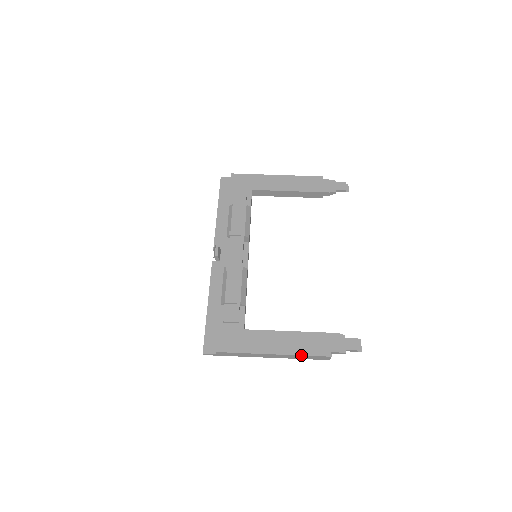
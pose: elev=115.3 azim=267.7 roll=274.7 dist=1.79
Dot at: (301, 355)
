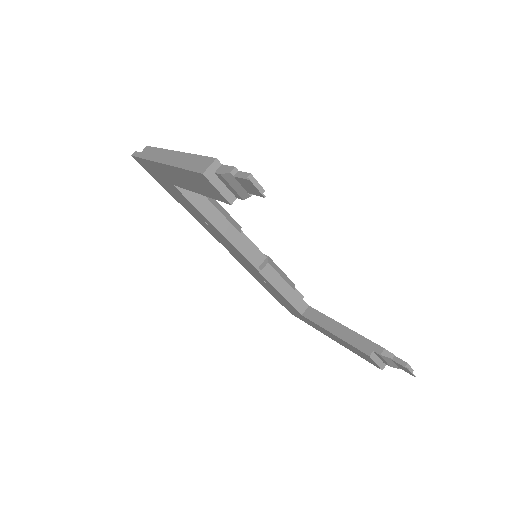
Dot at: (194, 154)
